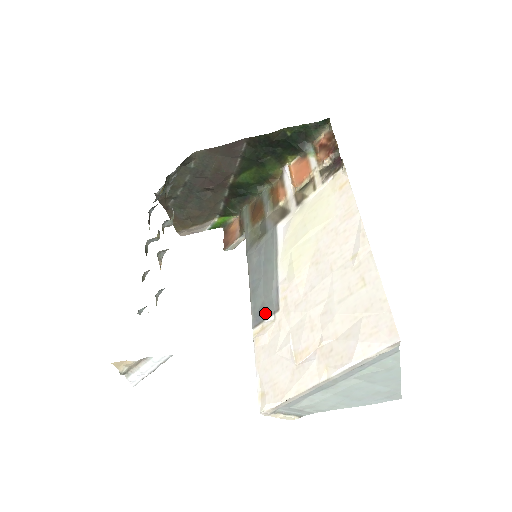
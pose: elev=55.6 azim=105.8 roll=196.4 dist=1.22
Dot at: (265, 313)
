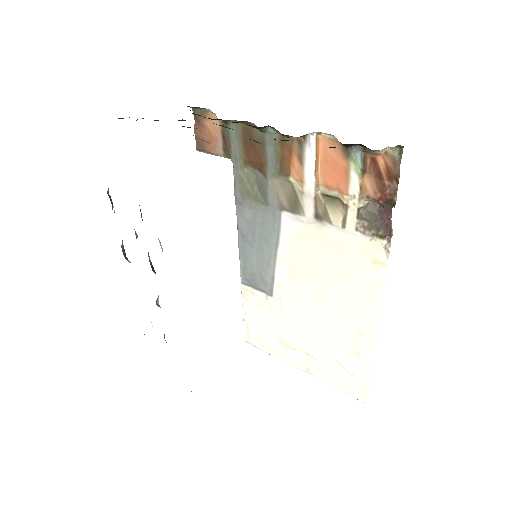
Dot at: (257, 286)
